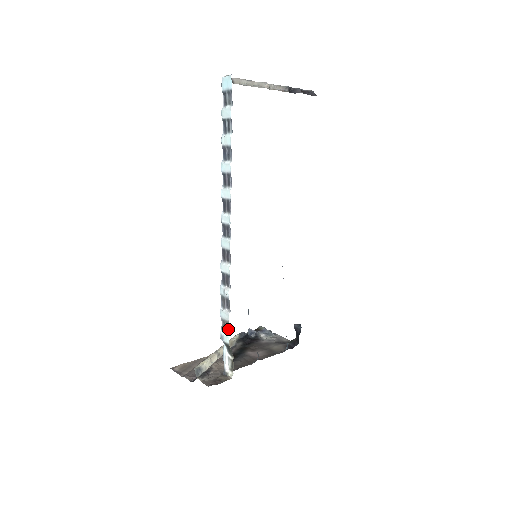
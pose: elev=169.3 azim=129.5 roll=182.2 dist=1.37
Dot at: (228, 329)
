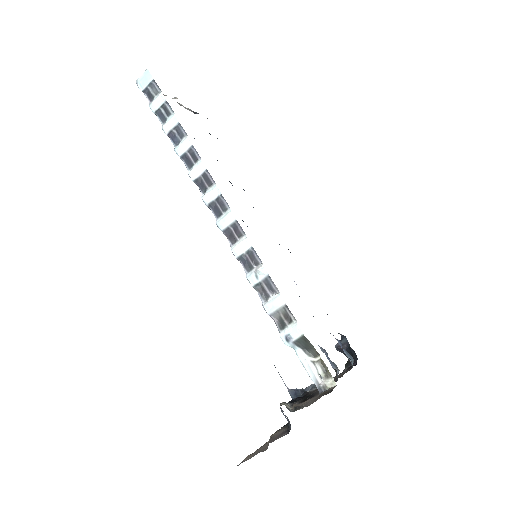
Dot at: (290, 317)
